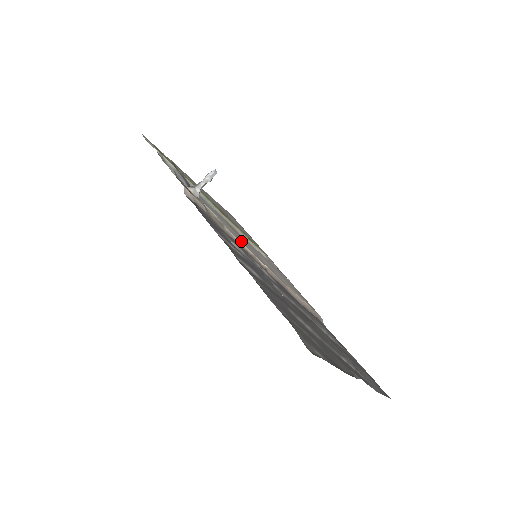
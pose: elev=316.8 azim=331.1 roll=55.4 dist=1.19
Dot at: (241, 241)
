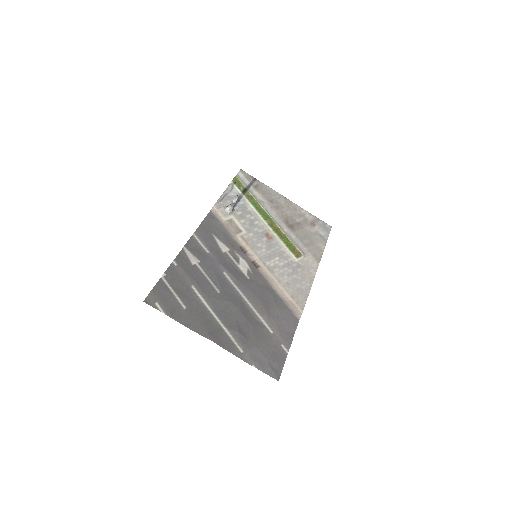
Dot at: (249, 244)
